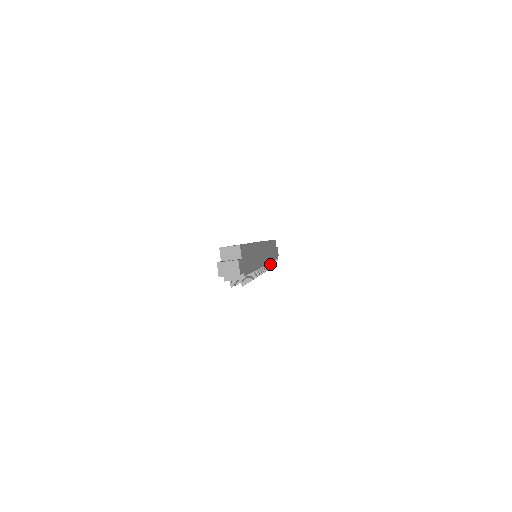
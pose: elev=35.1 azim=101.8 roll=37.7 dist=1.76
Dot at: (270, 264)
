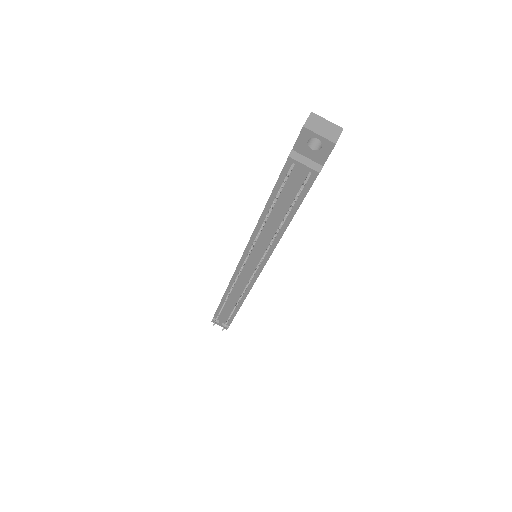
Dot at: occluded
